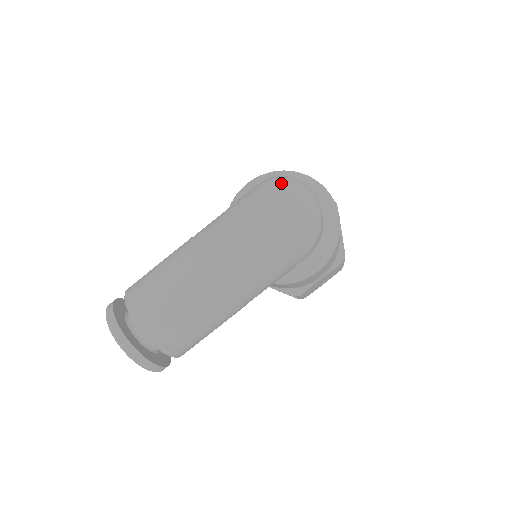
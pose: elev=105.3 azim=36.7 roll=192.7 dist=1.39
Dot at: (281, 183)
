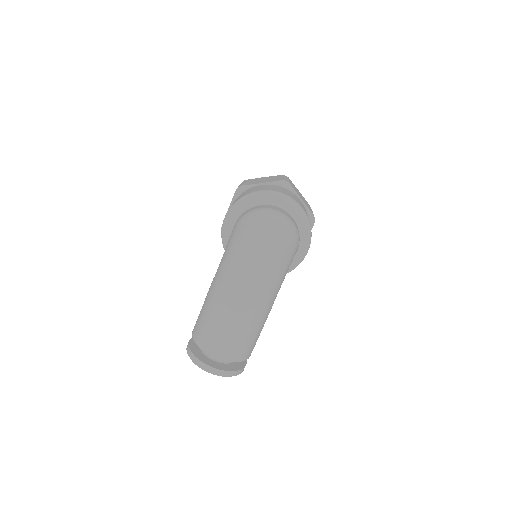
Dot at: (257, 222)
